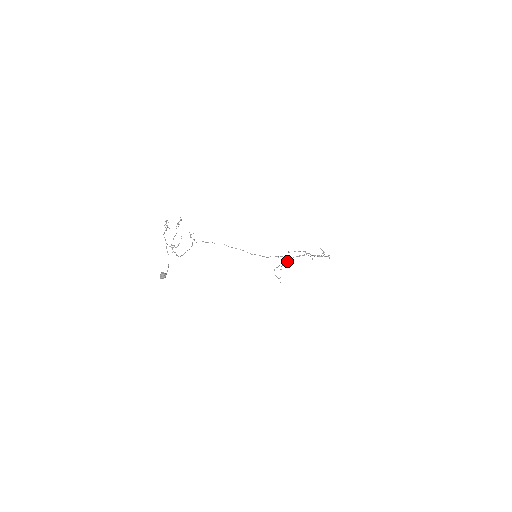
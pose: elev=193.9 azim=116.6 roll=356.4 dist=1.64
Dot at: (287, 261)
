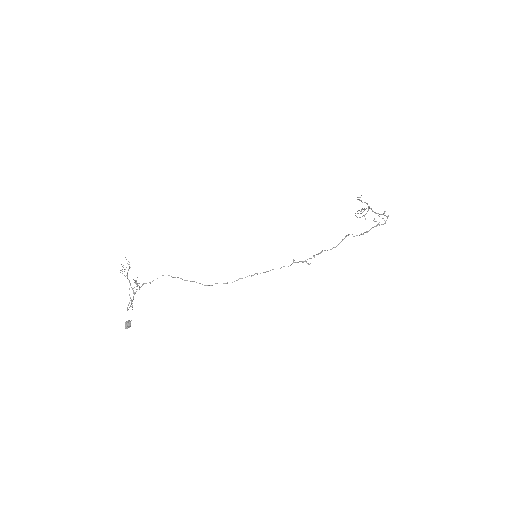
Dot at: occluded
